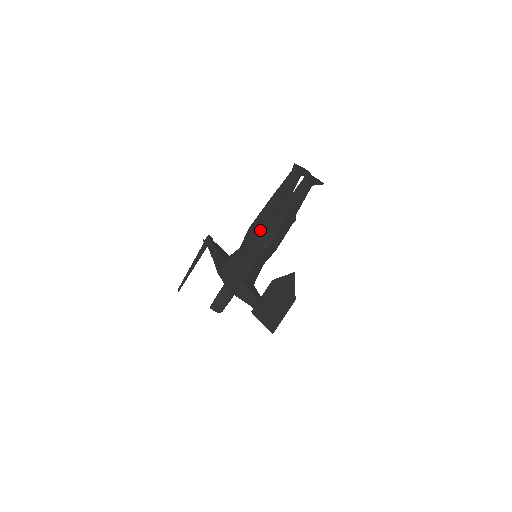
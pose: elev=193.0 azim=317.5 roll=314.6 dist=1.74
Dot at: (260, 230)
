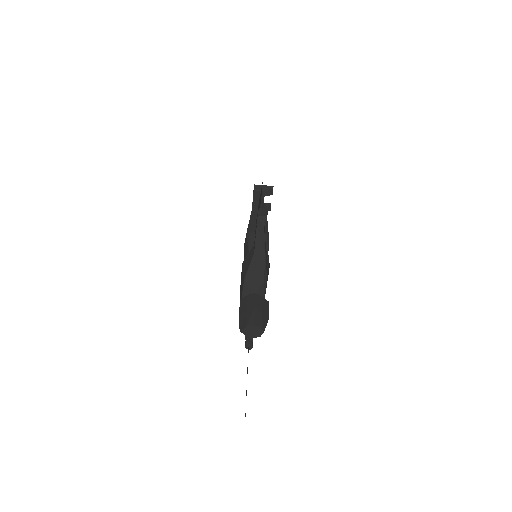
Dot at: occluded
